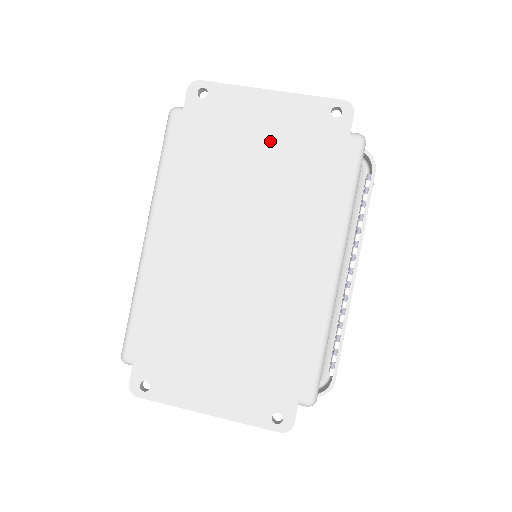
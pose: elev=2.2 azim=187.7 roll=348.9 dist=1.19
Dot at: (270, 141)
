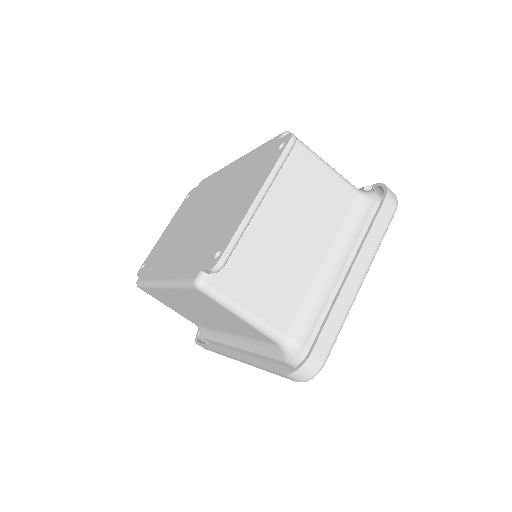
Dot at: (176, 223)
